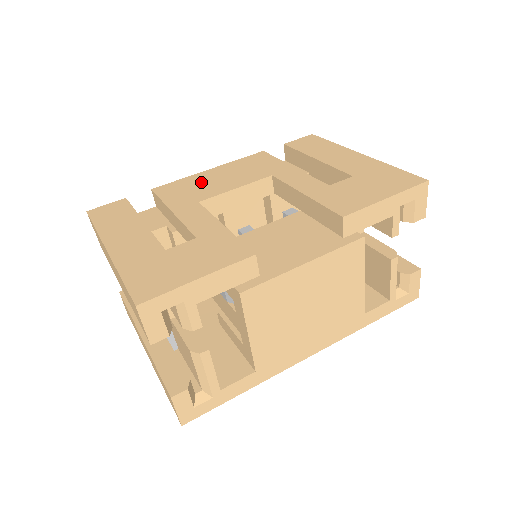
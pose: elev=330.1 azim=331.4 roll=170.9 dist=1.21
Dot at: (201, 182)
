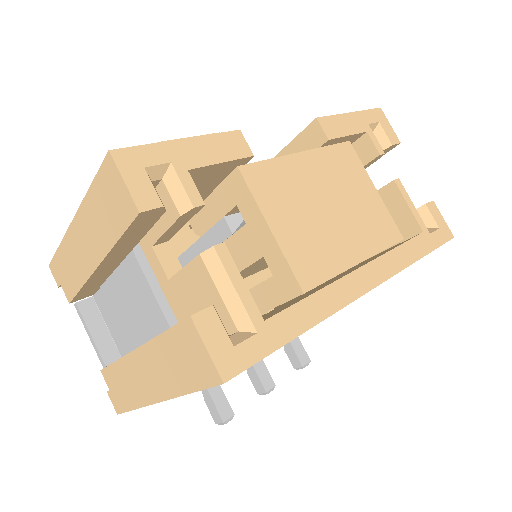
Dot at: occluded
